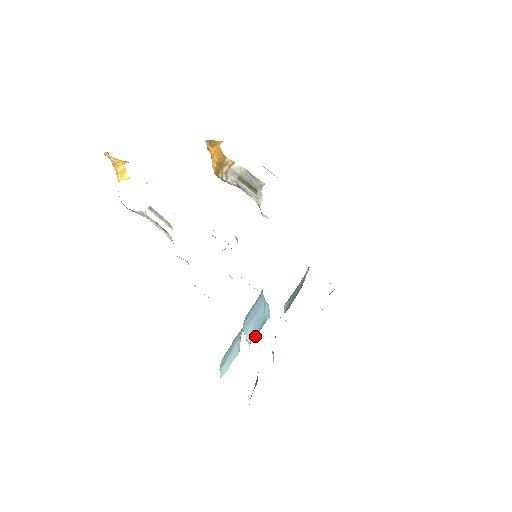
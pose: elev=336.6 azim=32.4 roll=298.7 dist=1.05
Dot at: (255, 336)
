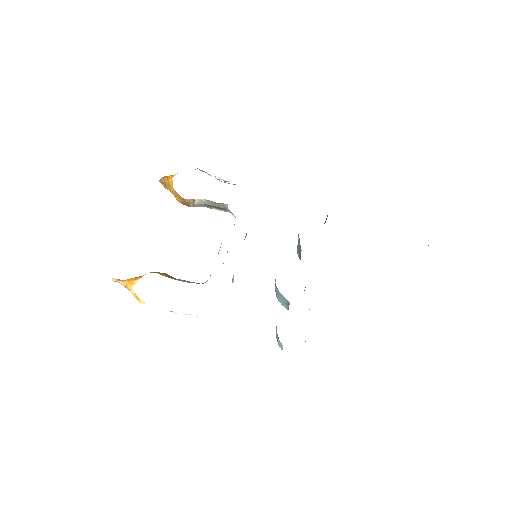
Dot at: (288, 308)
